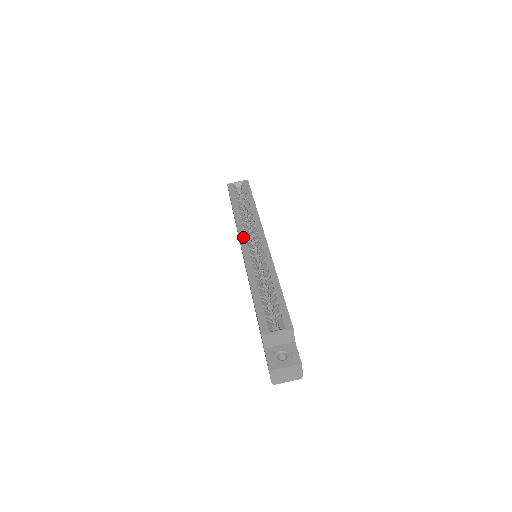
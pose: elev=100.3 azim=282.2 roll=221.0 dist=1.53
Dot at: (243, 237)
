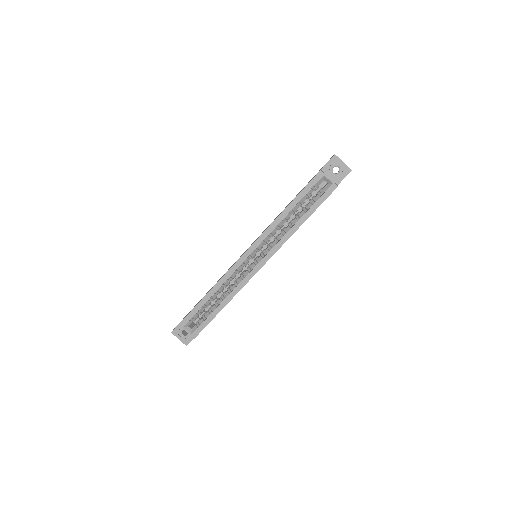
Dot at: (253, 249)
